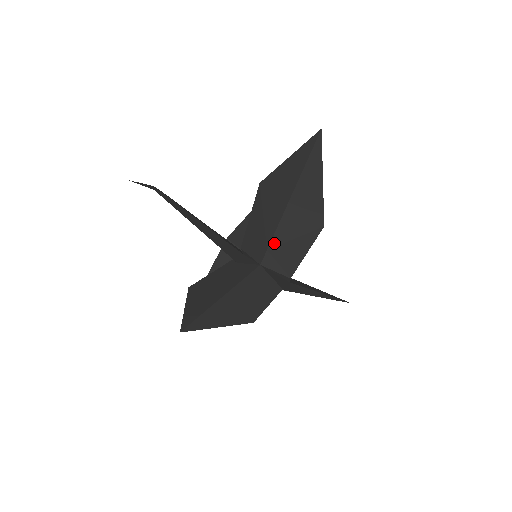
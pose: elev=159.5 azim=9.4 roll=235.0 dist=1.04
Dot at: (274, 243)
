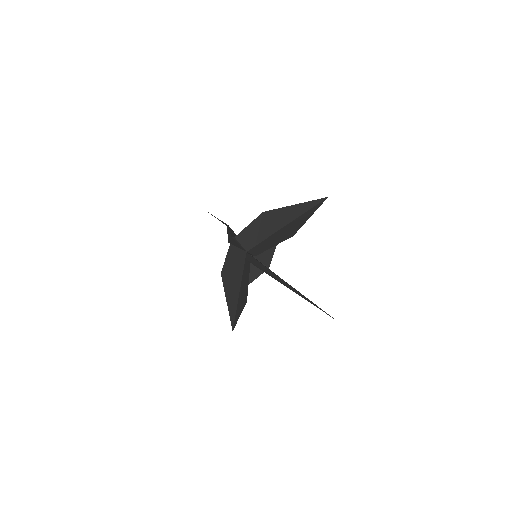
Dot at: (261, 243)
